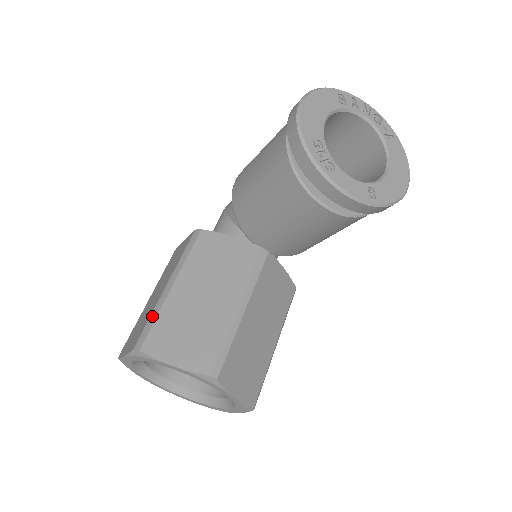
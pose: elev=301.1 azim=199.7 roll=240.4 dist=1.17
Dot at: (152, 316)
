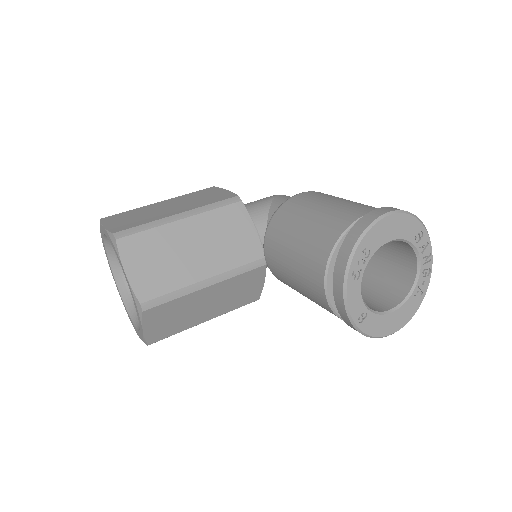
Dot at: (148, 225)
